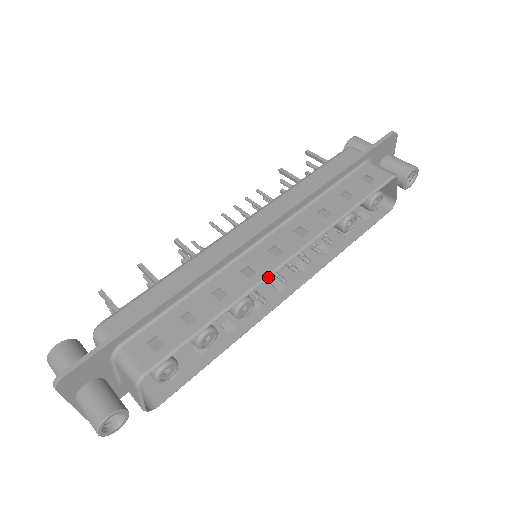
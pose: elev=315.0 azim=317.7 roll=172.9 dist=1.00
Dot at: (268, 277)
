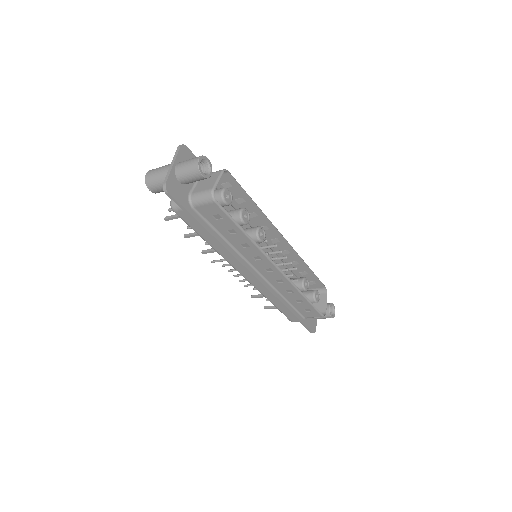
Dot at: (277, 229)
